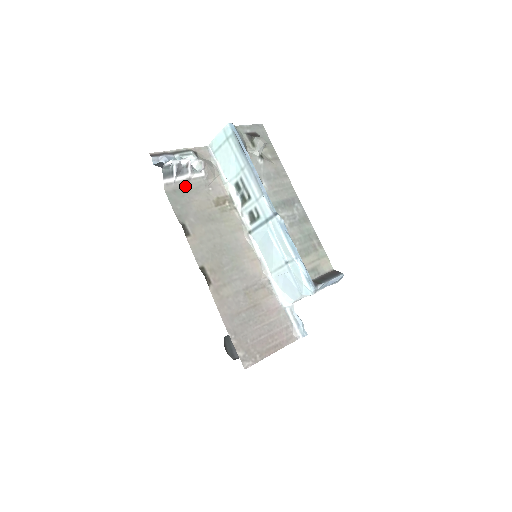
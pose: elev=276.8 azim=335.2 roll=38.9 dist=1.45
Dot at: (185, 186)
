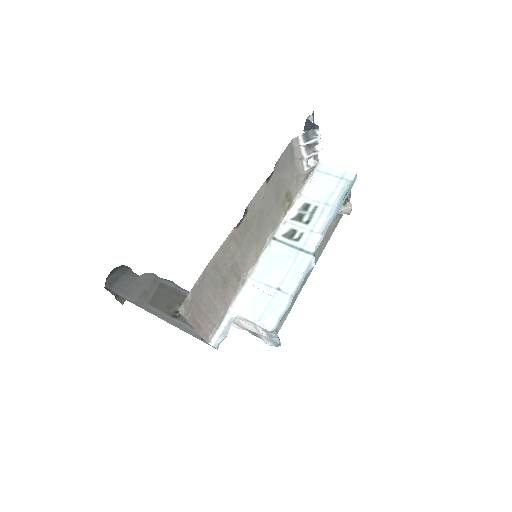
Dot at: (296, 157)
